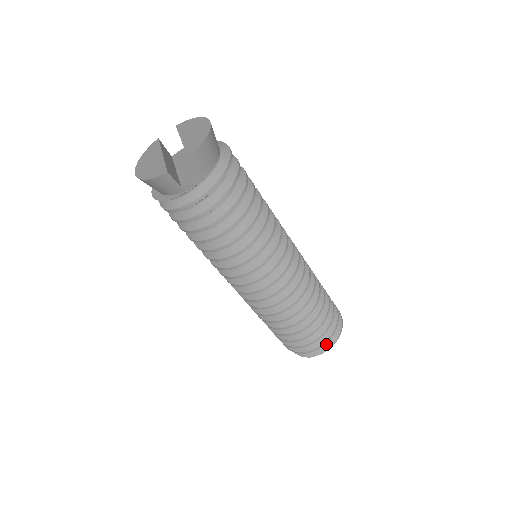
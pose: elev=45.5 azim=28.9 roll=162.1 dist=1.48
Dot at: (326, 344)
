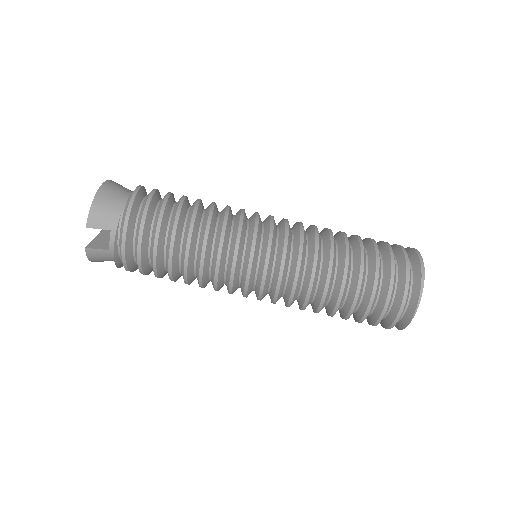
Dot at: (411, 303)
